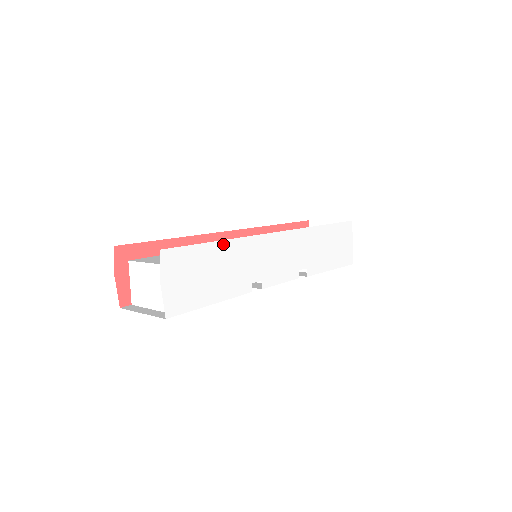
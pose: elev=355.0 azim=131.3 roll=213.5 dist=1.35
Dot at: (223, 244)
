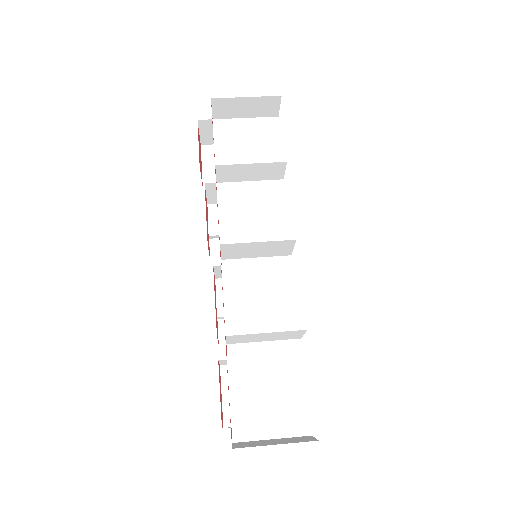
Dot at: occluded
